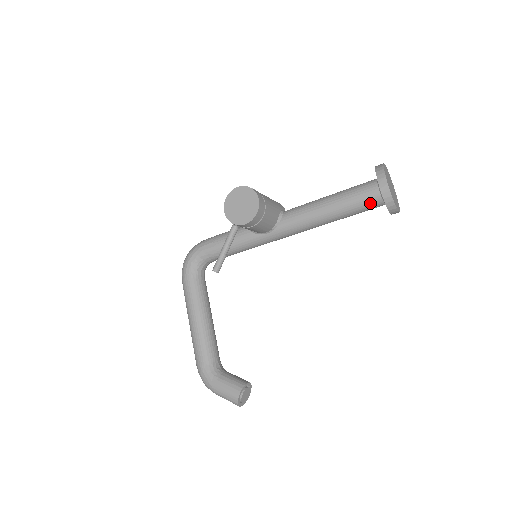
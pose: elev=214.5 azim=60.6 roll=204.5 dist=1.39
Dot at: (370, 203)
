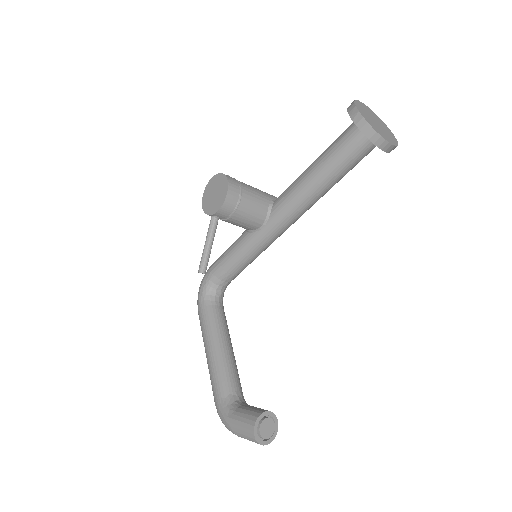
Dot at: (354, 146)
